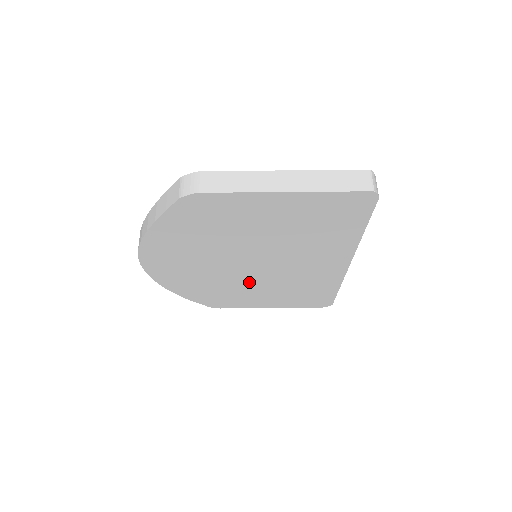
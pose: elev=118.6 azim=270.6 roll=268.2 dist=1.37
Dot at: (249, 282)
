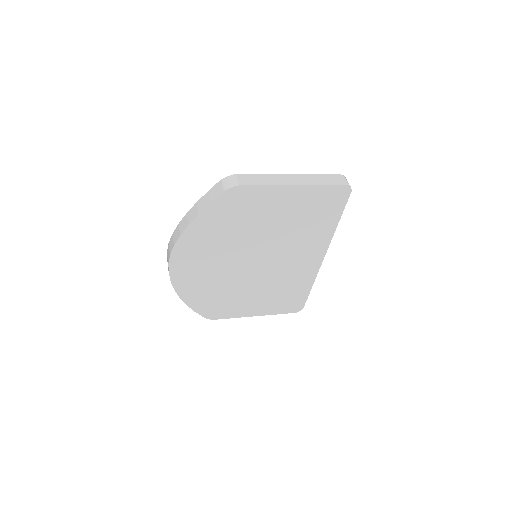
Dot at: (247, 283)
